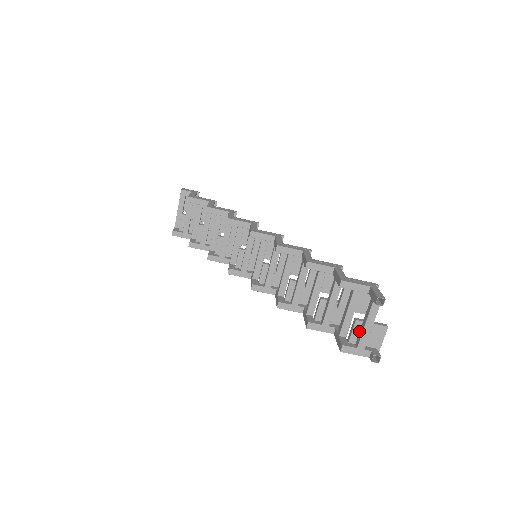
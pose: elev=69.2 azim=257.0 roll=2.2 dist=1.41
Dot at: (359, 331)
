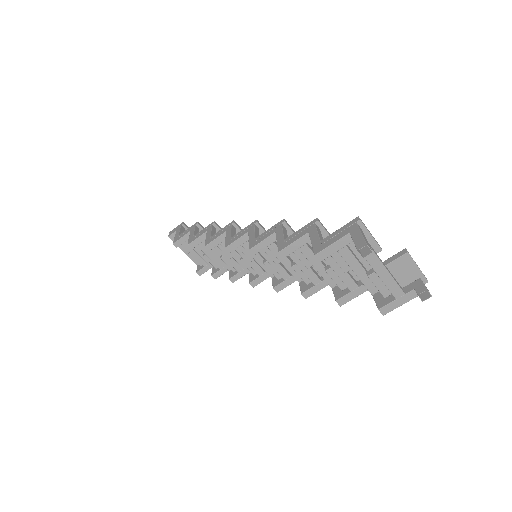
Dot at: occluded
